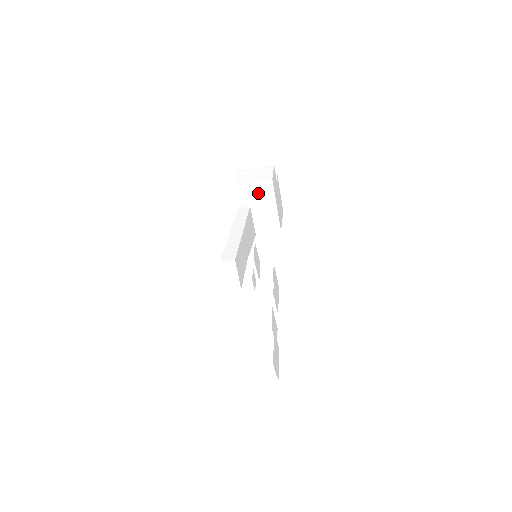
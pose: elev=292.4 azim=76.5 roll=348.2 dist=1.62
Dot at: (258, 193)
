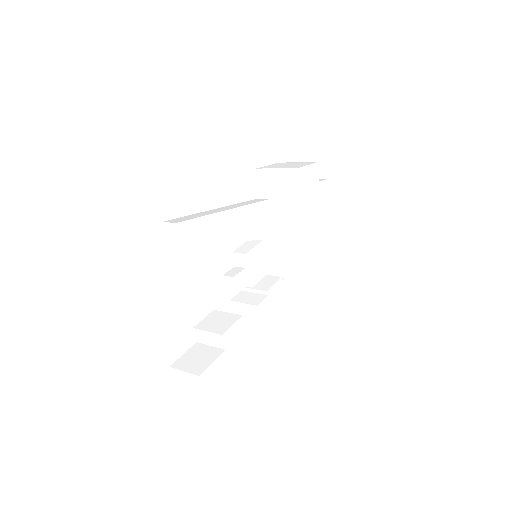
Dot at: (280, 184)
